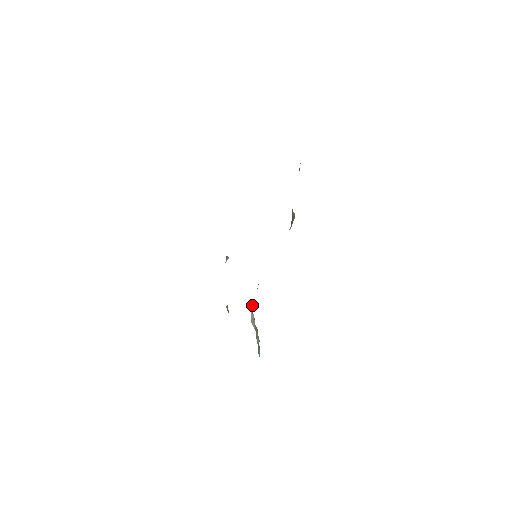
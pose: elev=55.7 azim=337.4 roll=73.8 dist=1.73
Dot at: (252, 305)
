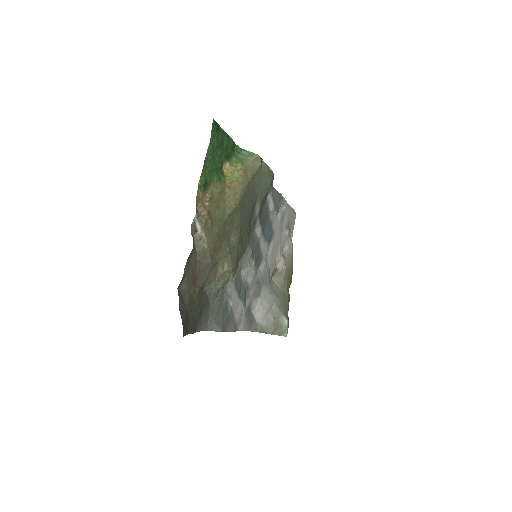
Dot at: (258, 302)
